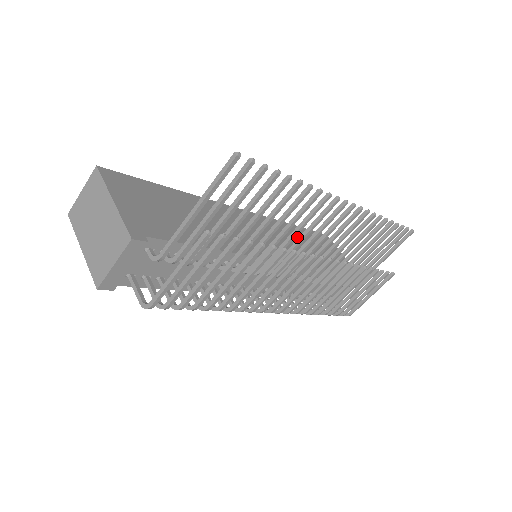
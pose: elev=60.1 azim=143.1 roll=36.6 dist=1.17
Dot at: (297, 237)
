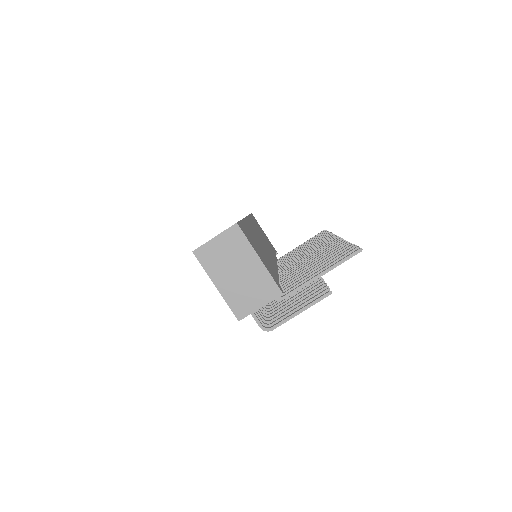
Dot at: (258, 229)
